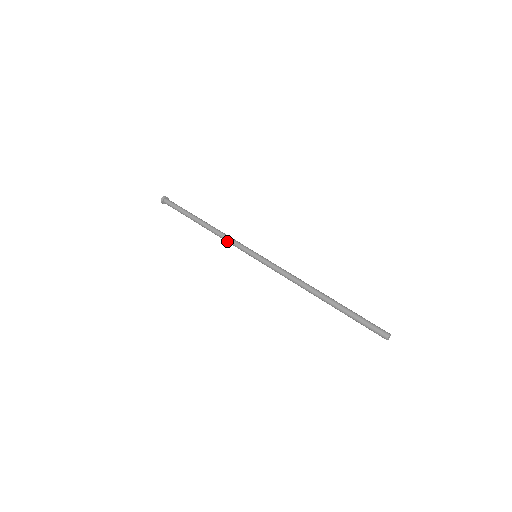
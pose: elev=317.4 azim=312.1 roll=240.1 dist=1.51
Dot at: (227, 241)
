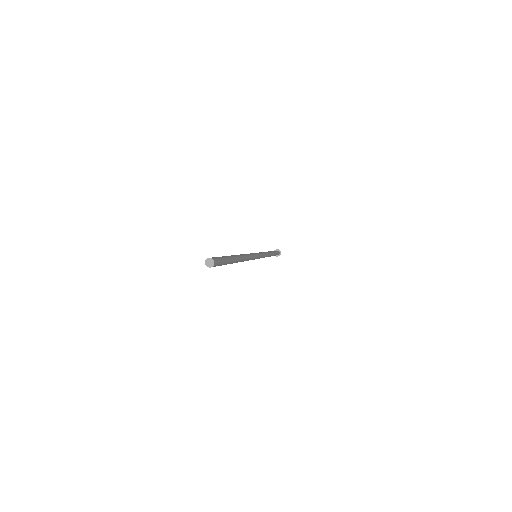
Dot at: occluded
